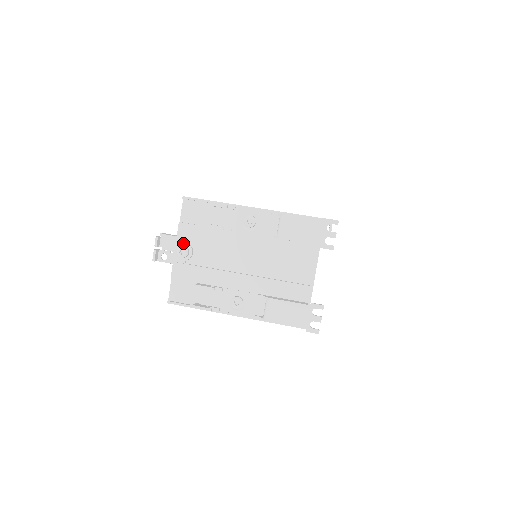
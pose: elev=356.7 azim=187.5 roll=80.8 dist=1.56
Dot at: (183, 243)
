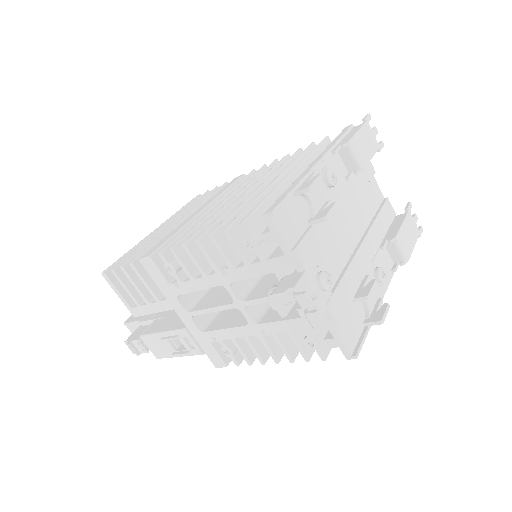
Dot at: (314, 272)
